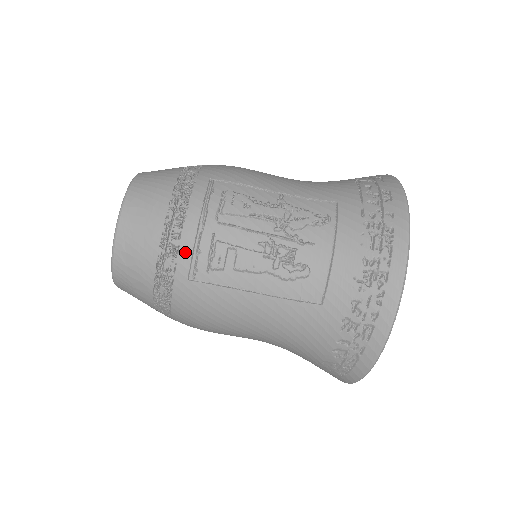
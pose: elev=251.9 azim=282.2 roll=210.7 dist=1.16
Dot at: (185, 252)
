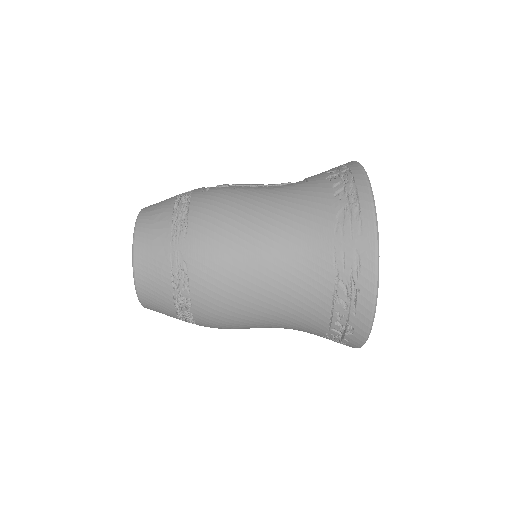
Dot at: (199, 188)
